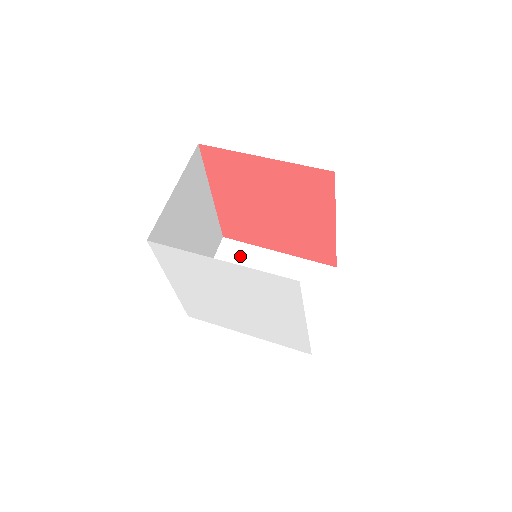
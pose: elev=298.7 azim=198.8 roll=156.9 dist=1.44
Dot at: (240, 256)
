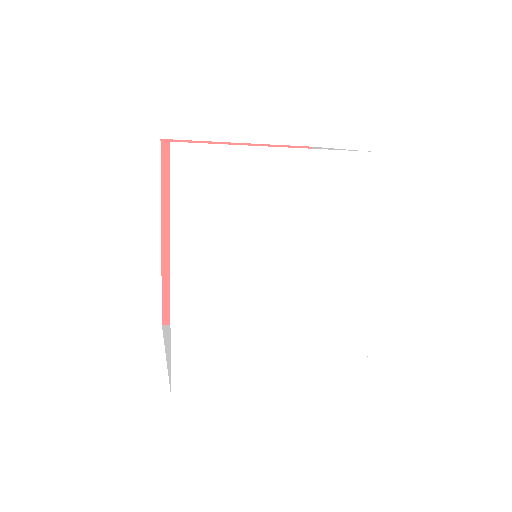
Dot at: occluded
